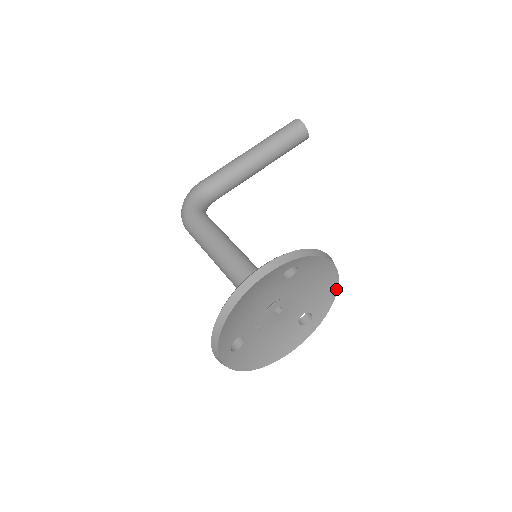
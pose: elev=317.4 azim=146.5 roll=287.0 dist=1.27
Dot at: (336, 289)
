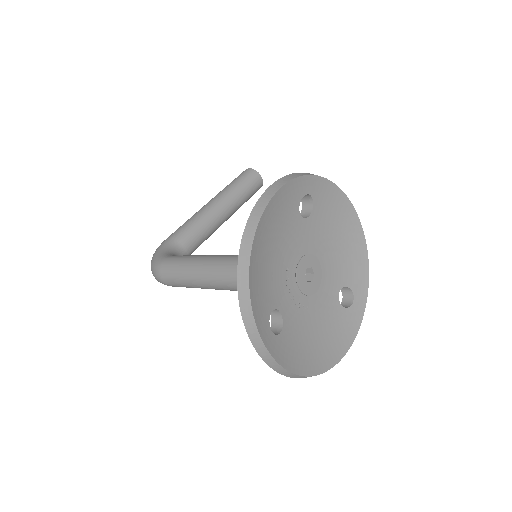
Dot at: (365, 247)
